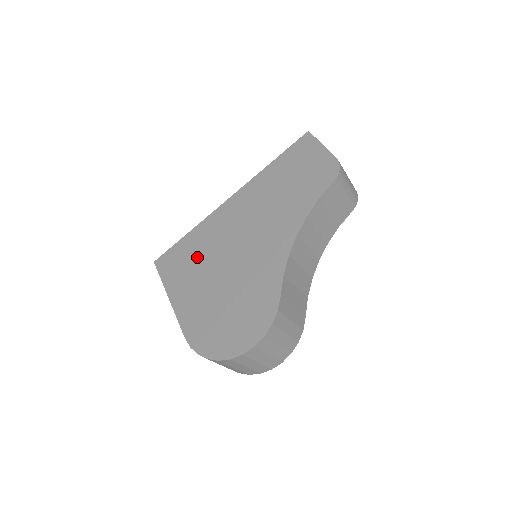
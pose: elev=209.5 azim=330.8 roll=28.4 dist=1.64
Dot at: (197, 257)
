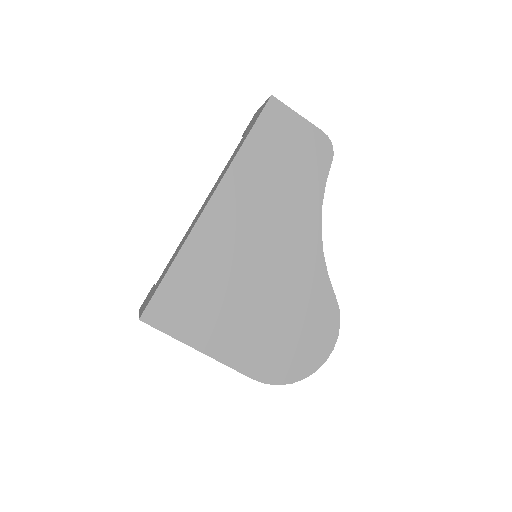
Dot at: (209, 291)
